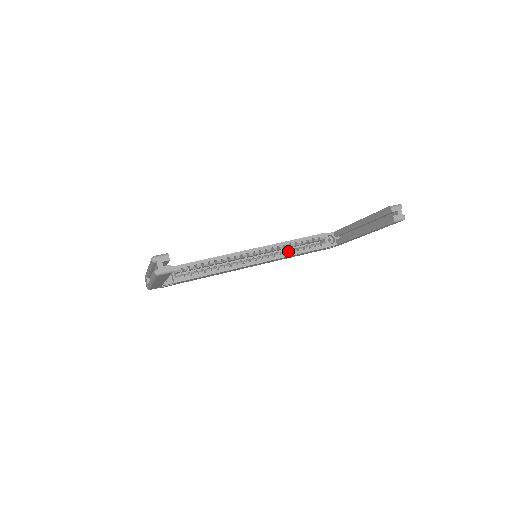
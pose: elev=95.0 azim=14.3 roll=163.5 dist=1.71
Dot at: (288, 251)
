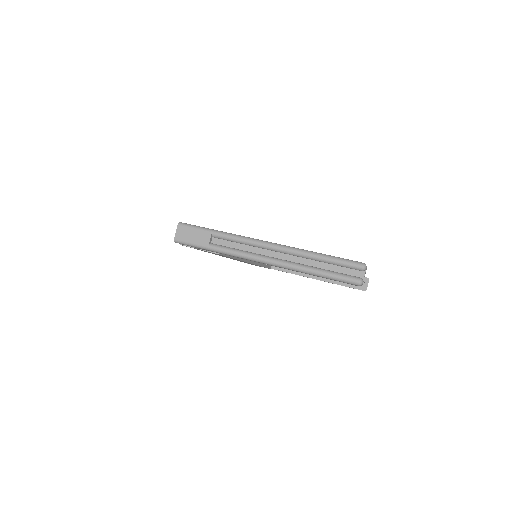
Dot at: occluded
